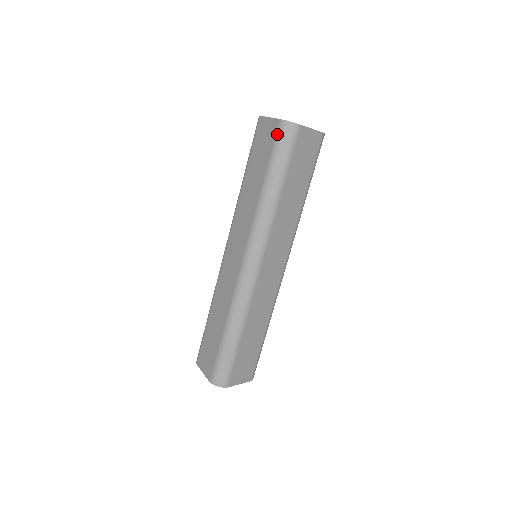
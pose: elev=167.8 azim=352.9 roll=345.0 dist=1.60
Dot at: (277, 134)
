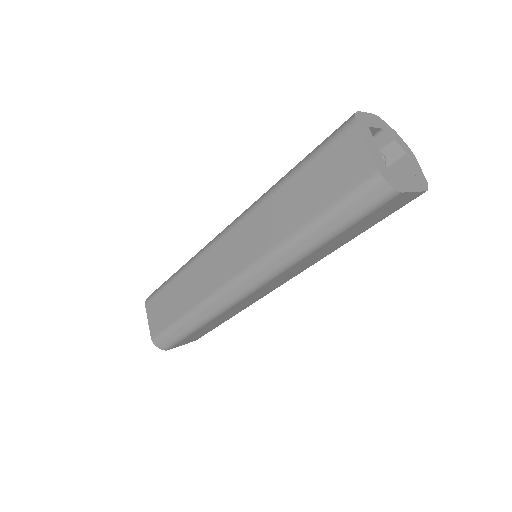
Dot at: (361, 186)
